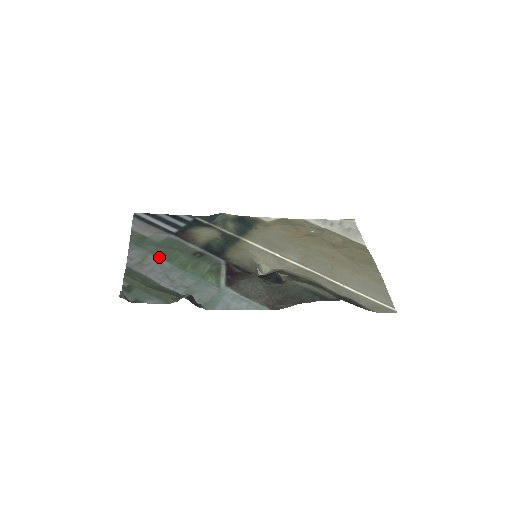
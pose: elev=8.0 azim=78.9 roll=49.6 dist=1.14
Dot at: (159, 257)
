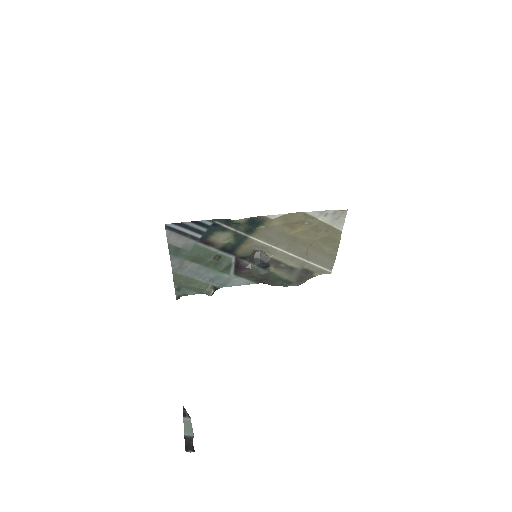
Dot at: (191, 262)
